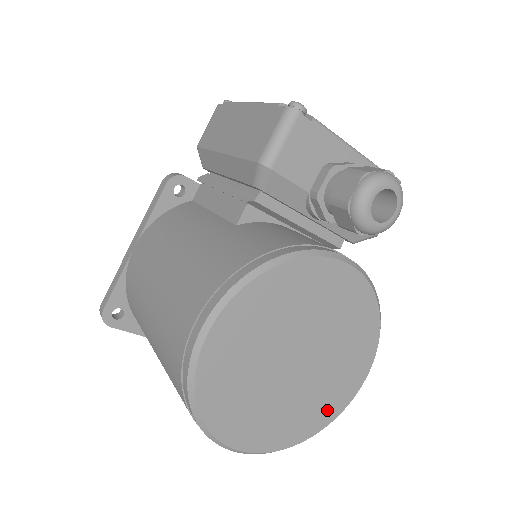
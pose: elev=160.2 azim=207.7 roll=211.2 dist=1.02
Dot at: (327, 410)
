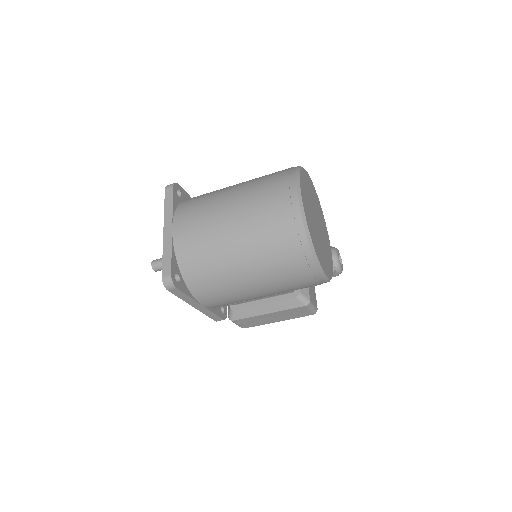
Dot at: (317, 248)
